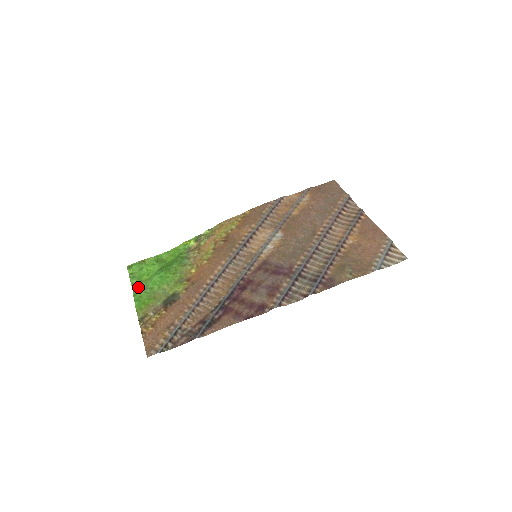
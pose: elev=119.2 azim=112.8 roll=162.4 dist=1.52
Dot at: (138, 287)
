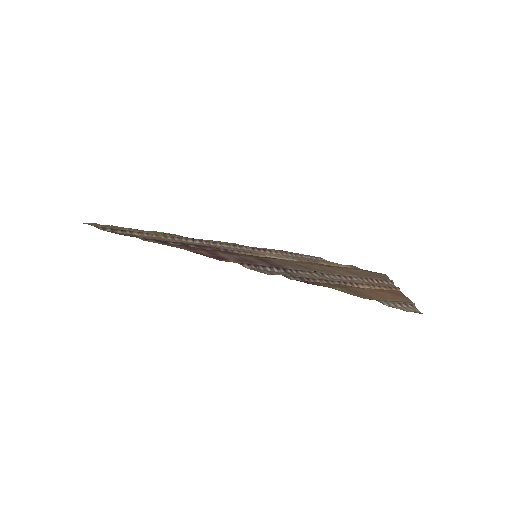
Dot at: occluded
